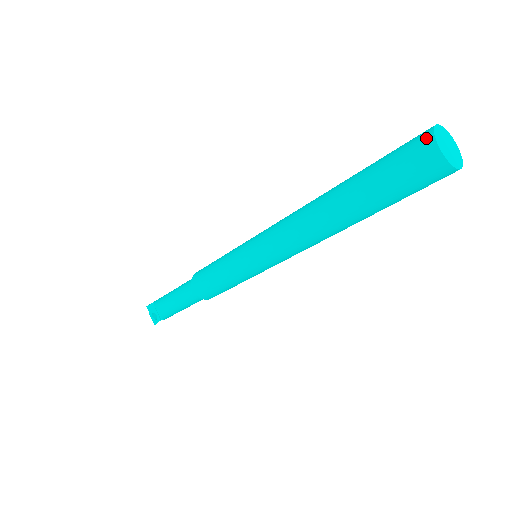
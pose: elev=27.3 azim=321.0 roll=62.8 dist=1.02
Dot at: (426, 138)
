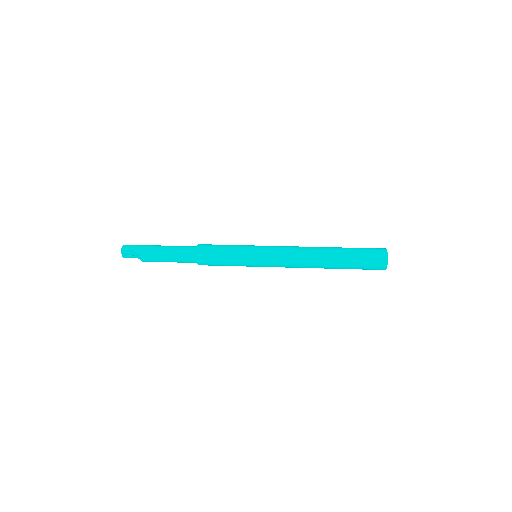
Dot at: (384, 262)
